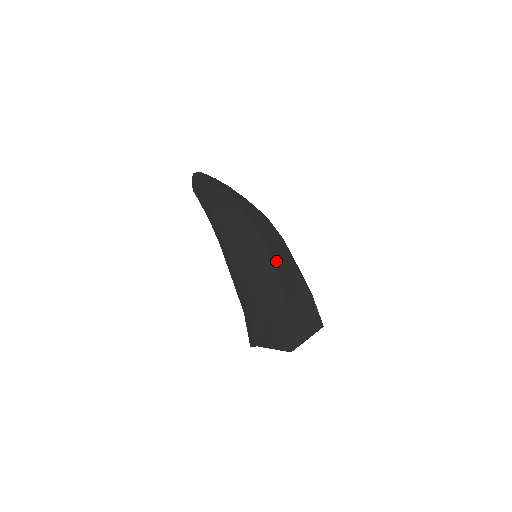
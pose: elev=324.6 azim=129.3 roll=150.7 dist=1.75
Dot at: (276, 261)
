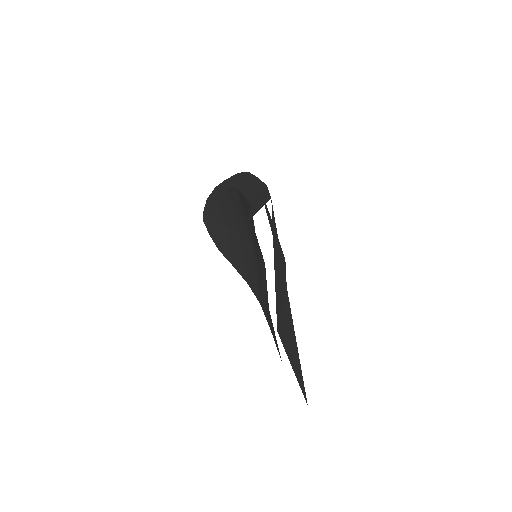
Dot at: occluded
